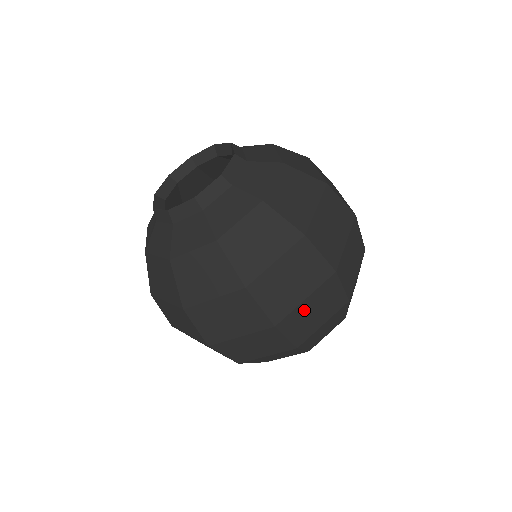
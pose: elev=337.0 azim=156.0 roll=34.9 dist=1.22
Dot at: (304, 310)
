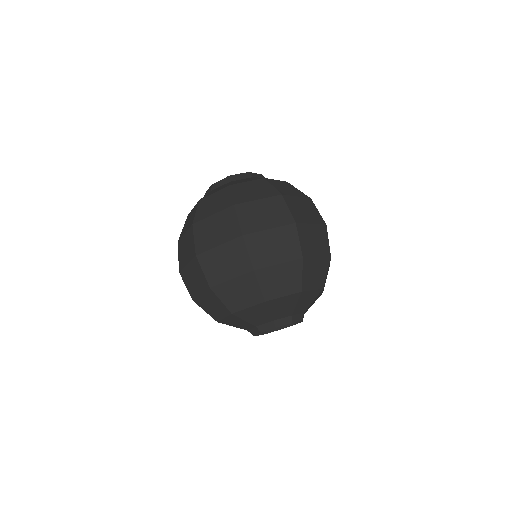
Dot at: (266, 238)
